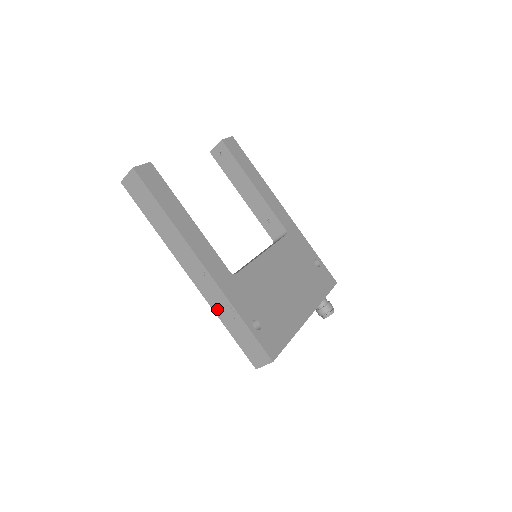
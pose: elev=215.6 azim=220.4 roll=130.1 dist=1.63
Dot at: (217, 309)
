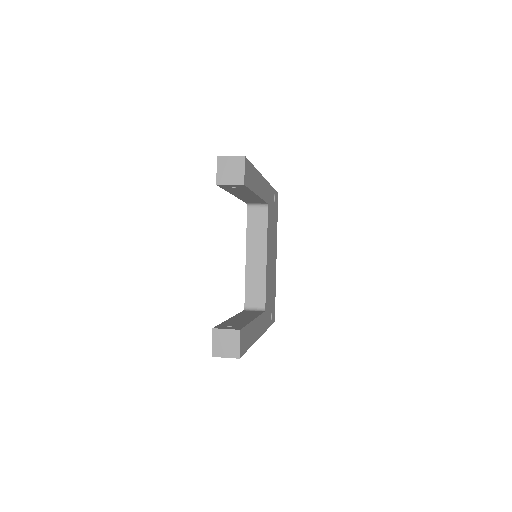
Dot at: occluded
